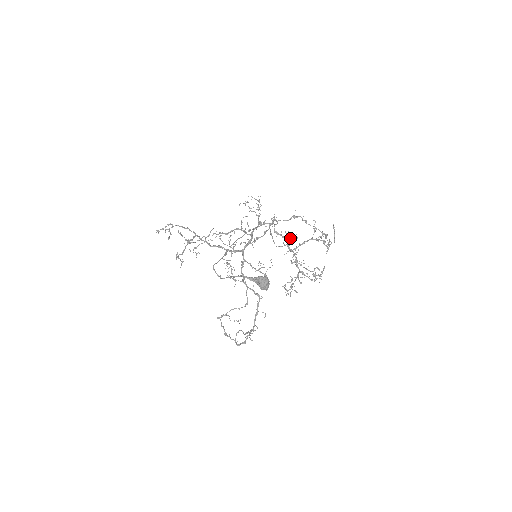
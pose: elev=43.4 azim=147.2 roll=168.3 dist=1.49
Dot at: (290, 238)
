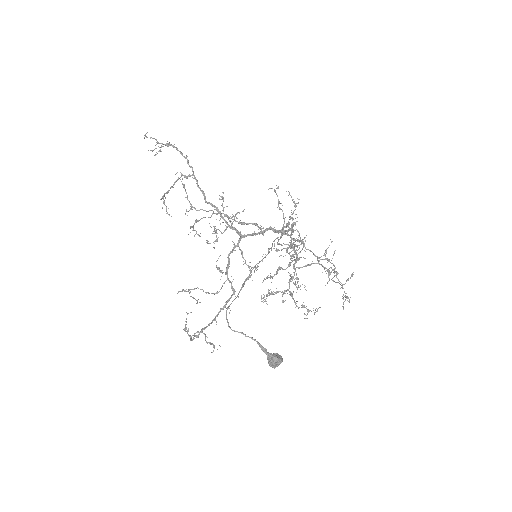
Dot at: (297, 245)
